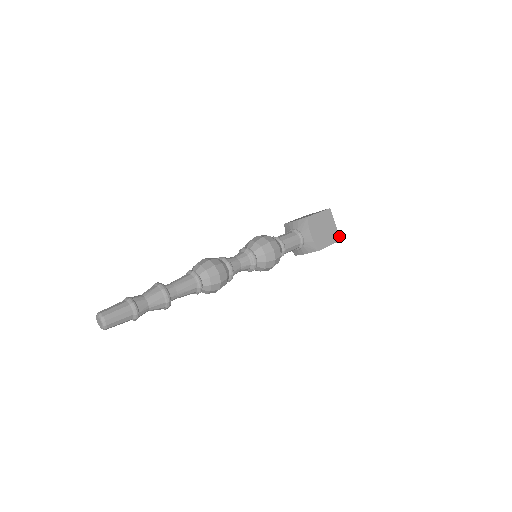
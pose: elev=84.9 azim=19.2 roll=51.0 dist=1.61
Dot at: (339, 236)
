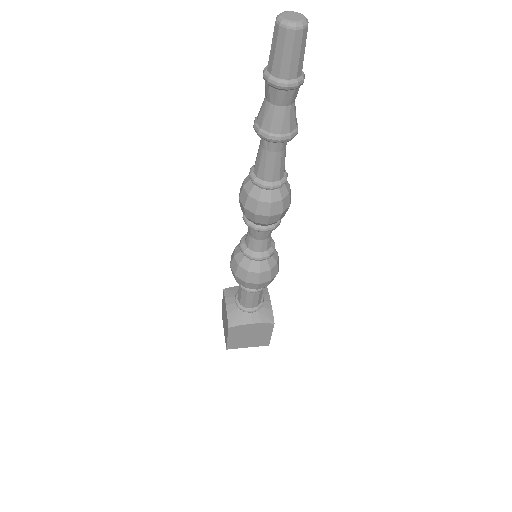
Dot at: occluded
